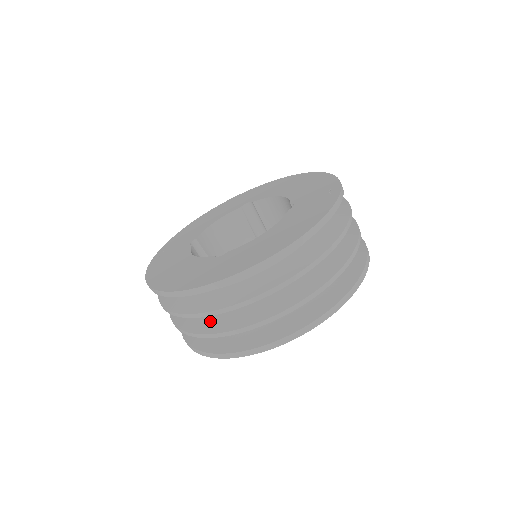
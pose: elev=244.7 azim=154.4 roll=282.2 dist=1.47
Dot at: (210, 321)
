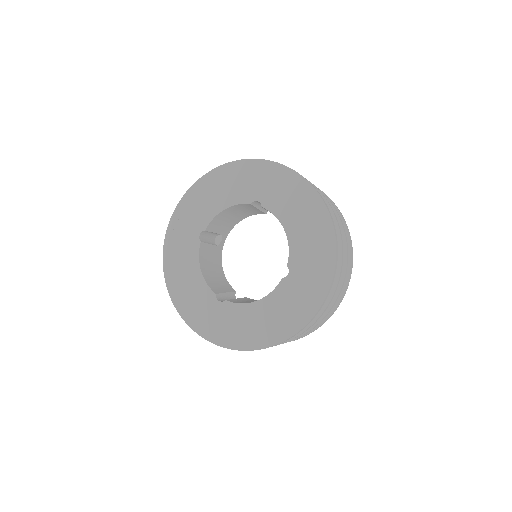
Dot at: occluded
